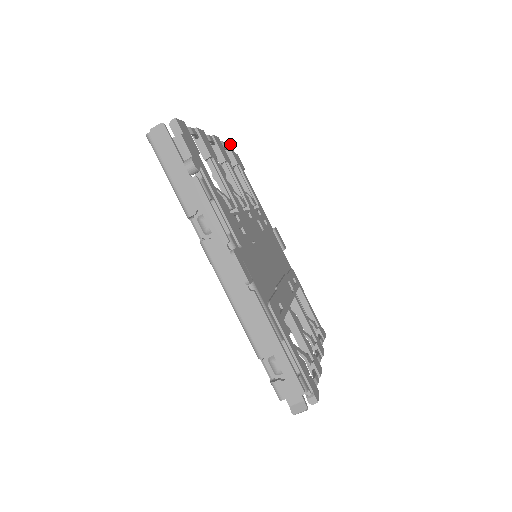
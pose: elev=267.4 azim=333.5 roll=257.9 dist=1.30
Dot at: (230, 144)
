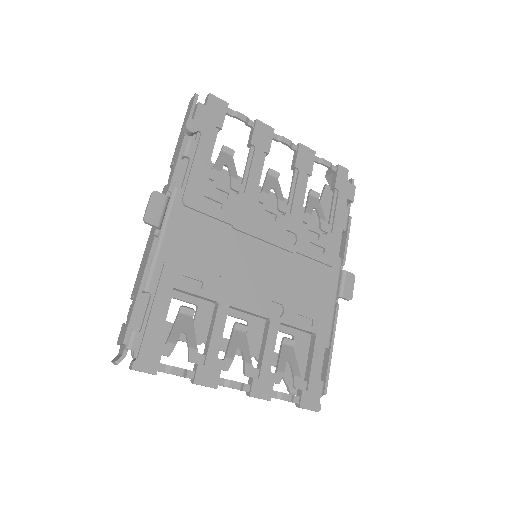
Dot at: (348, 171)
